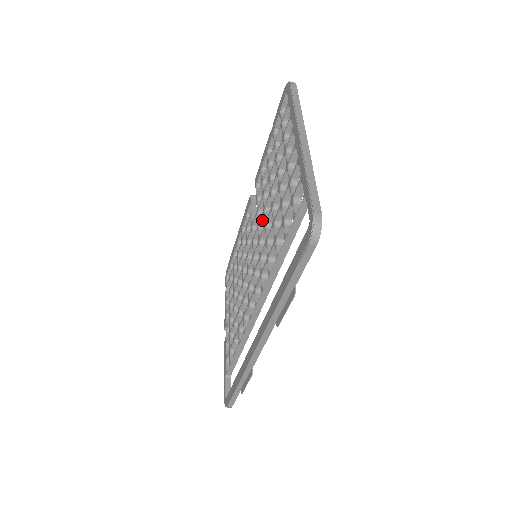
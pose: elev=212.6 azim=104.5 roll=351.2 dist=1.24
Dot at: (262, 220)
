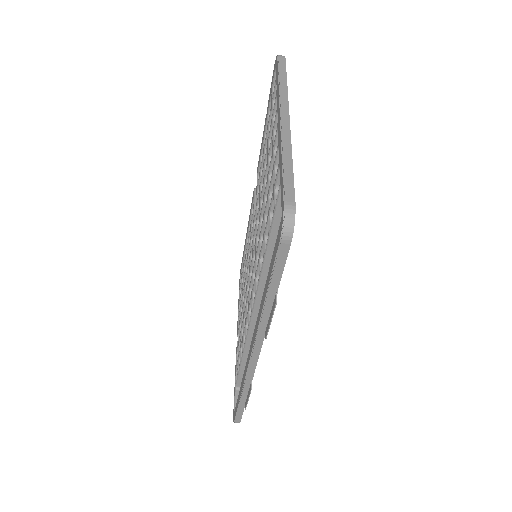
Dot at: occluded
